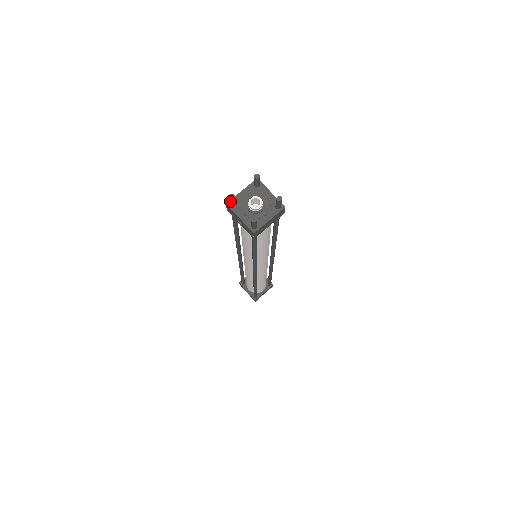
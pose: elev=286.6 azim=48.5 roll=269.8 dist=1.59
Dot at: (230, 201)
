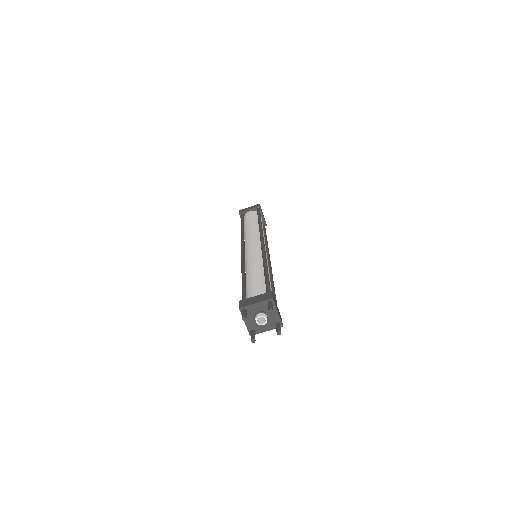
Dot at: (242, 316)
